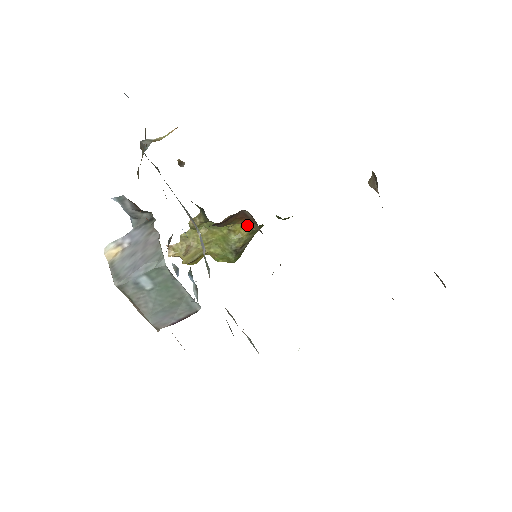
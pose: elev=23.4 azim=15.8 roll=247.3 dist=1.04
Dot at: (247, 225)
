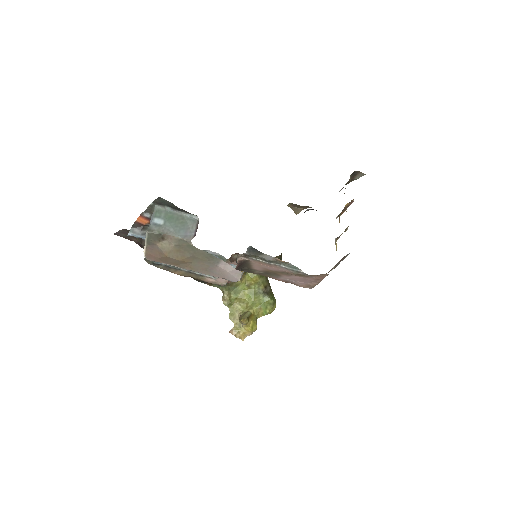
Dot at: (252, 273)
